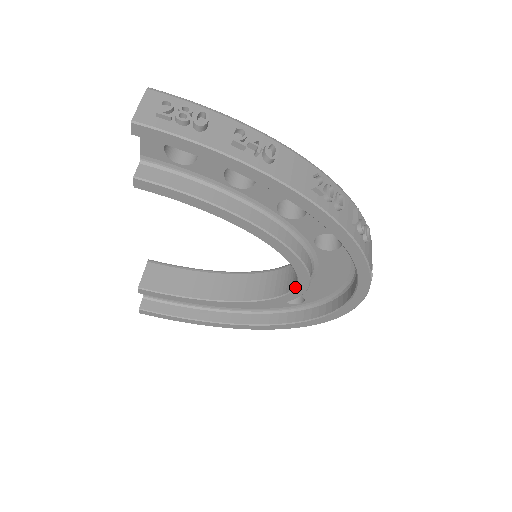
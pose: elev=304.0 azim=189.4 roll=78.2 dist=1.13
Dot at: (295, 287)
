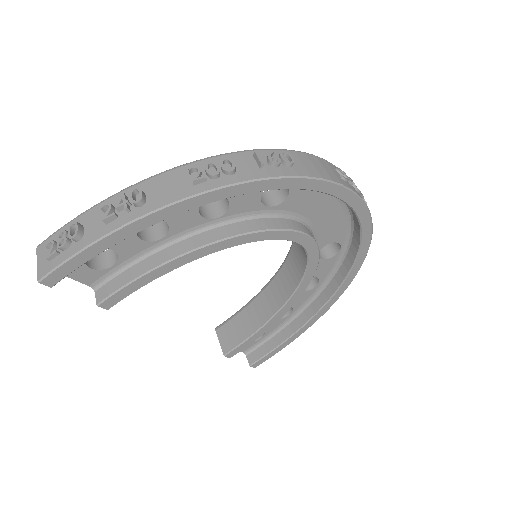
Dot at: occluded
